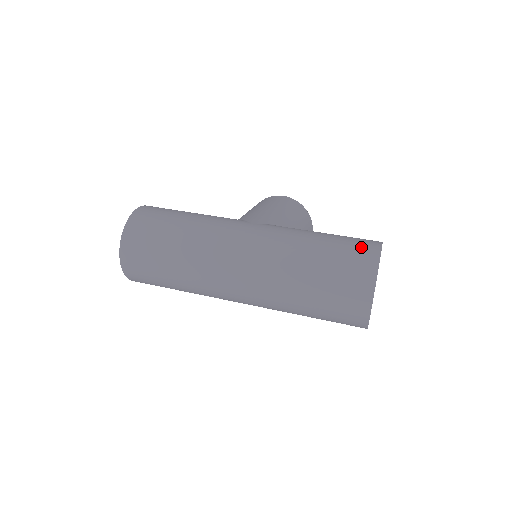
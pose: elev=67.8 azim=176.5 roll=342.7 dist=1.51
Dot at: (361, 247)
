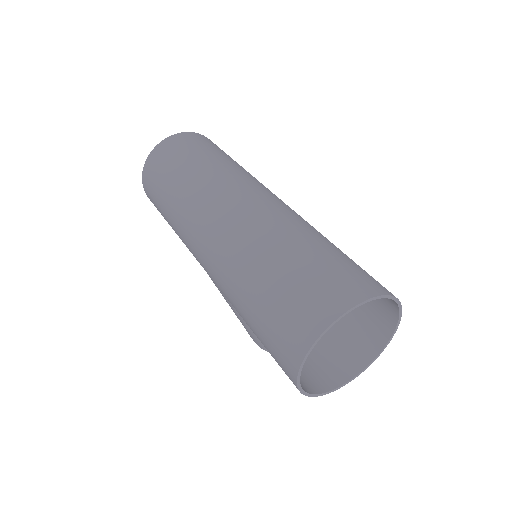
Dot at: occluded
